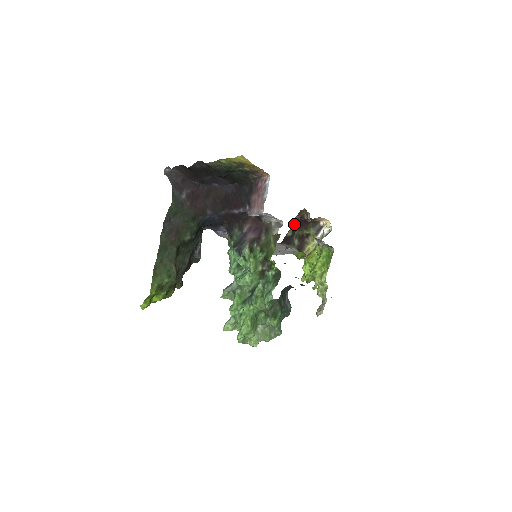
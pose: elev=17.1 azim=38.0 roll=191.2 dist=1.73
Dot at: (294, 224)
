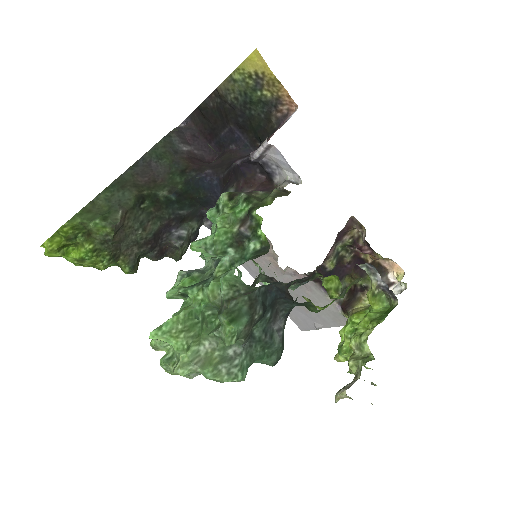
Dot at: (343, 259)
